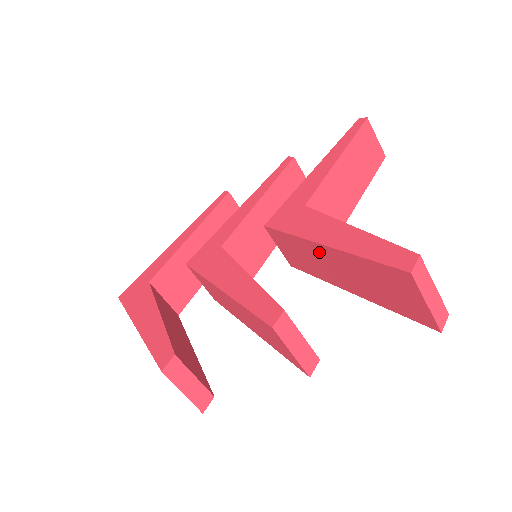
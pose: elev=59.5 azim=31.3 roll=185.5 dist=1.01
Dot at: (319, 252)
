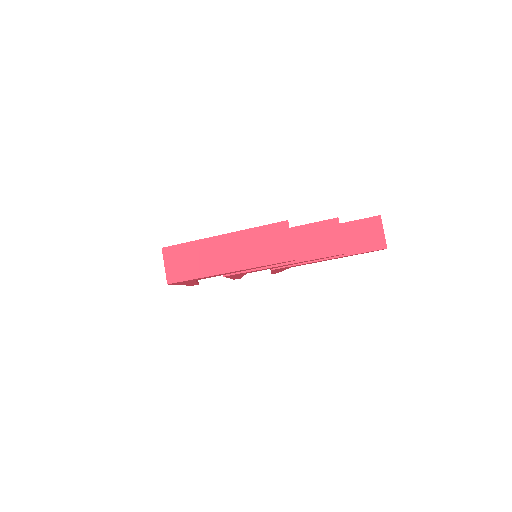
Dot at: occluded
